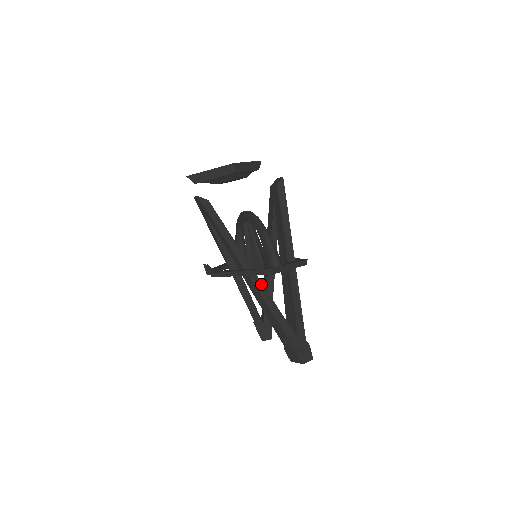
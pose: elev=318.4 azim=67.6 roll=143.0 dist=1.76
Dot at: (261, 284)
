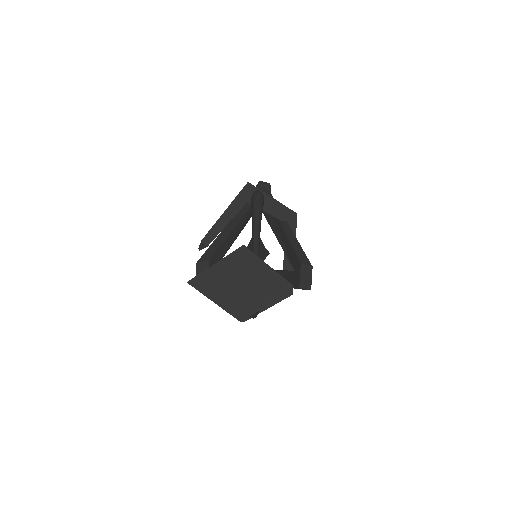
Dot at: occluded
